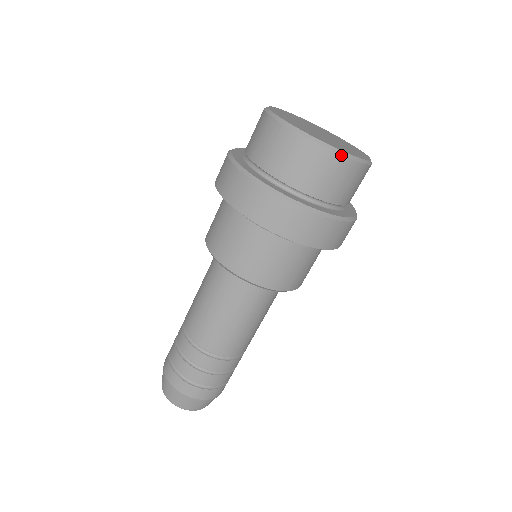
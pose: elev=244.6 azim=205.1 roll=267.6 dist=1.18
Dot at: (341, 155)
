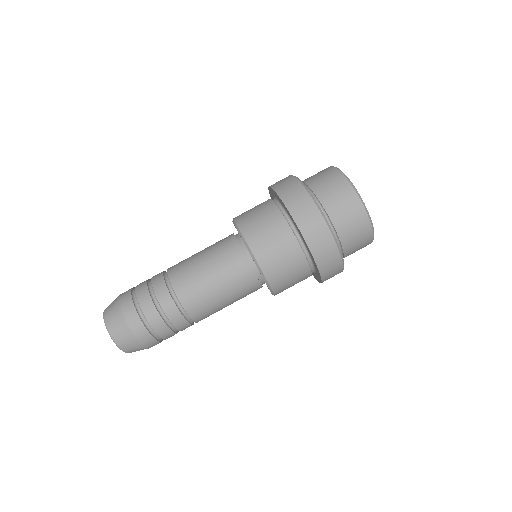
Dot at: occluded
